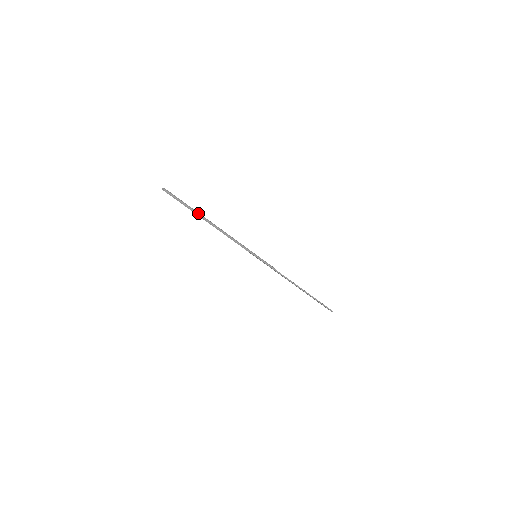
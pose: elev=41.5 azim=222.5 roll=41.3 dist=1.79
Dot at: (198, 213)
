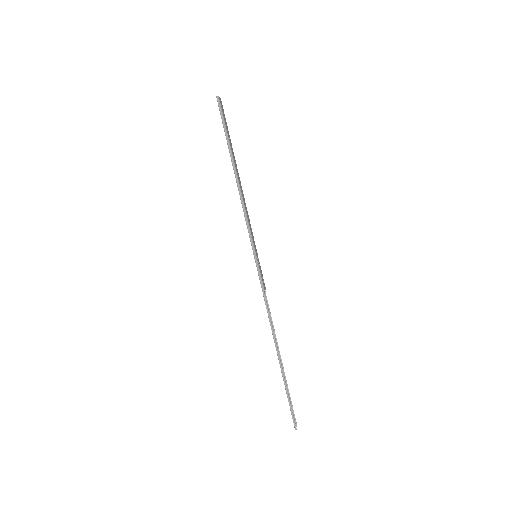
Dot at: (230, 148)
